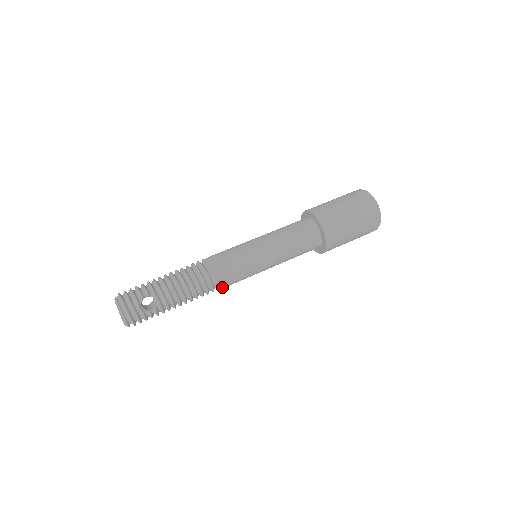
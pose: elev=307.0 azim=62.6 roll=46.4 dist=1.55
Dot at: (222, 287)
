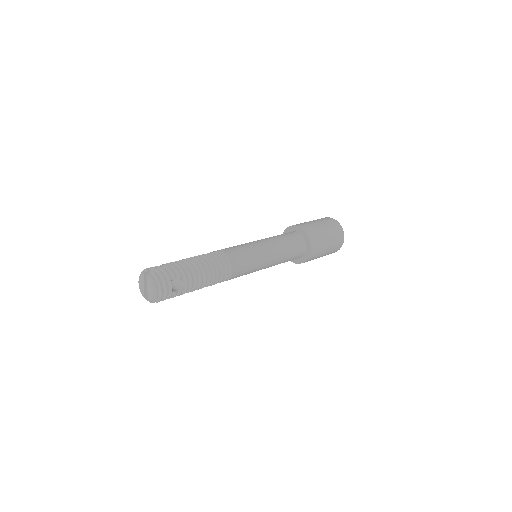
Dot at: (230, 279)
